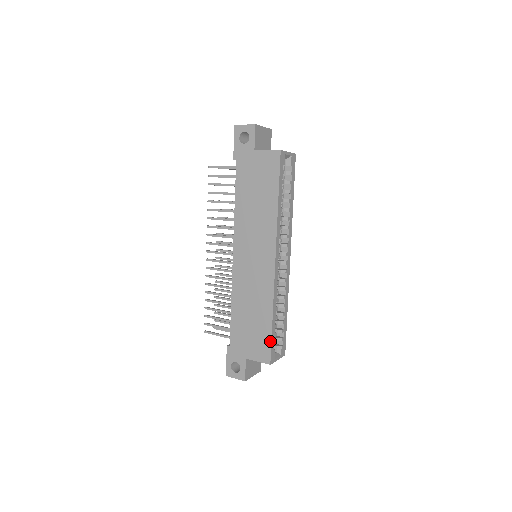
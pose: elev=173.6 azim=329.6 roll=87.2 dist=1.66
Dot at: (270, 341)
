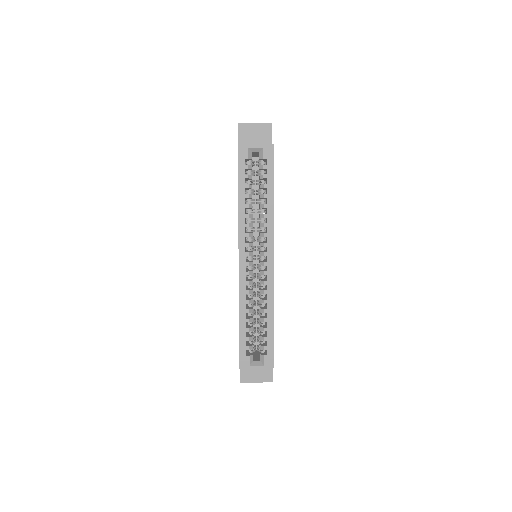
Dot at: (239, 343)
